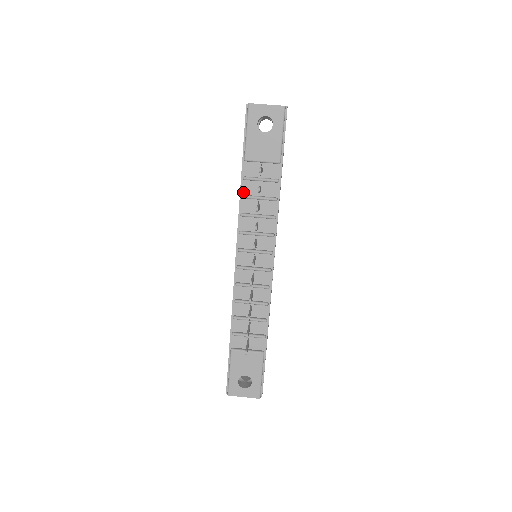
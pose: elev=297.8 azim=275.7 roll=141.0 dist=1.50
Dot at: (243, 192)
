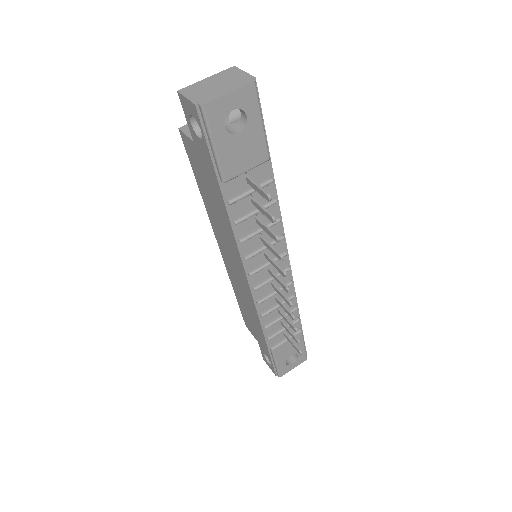
Dot at: (233, 217)
